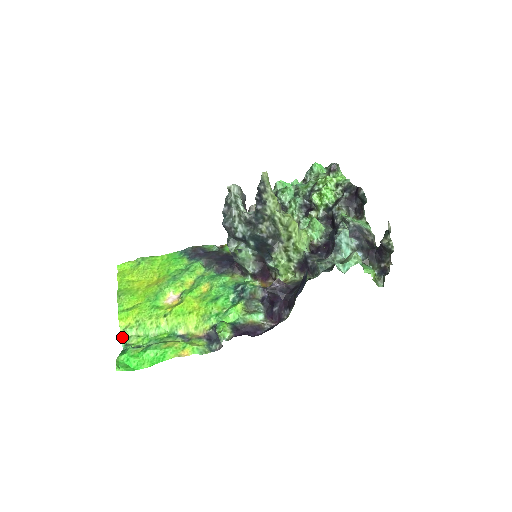
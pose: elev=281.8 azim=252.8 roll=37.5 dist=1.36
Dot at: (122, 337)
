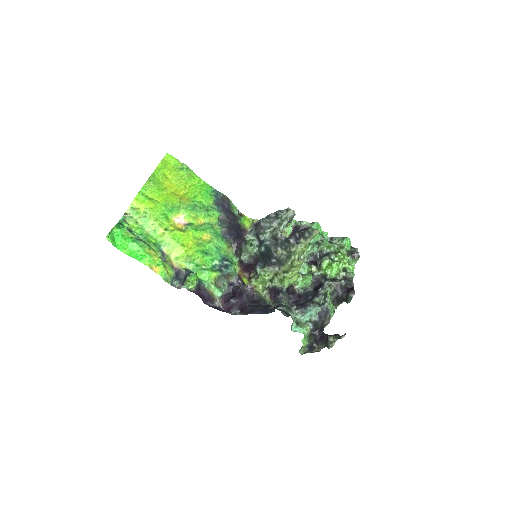
Dot at: (126, 211)
